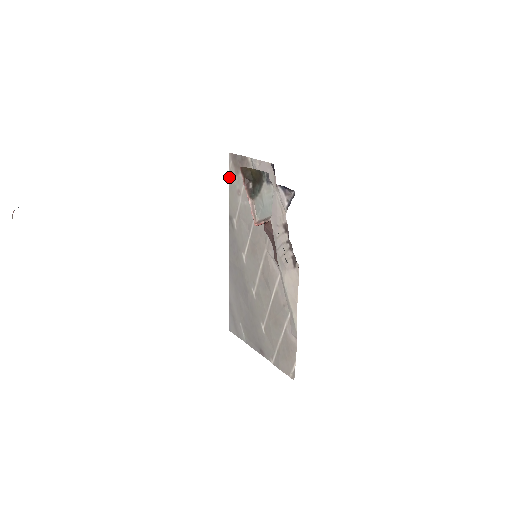
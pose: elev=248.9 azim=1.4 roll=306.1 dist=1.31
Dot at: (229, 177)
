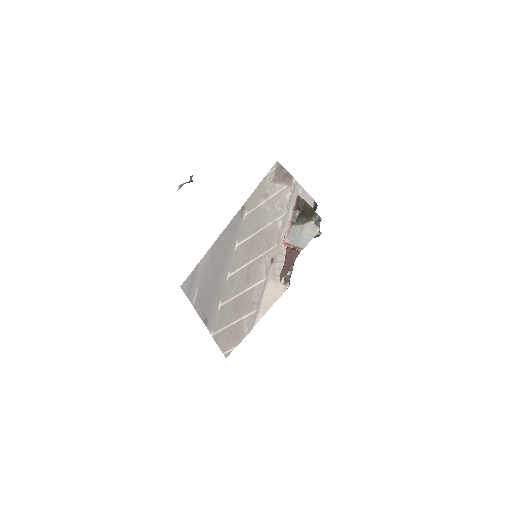
Dot at: (264, 178)
